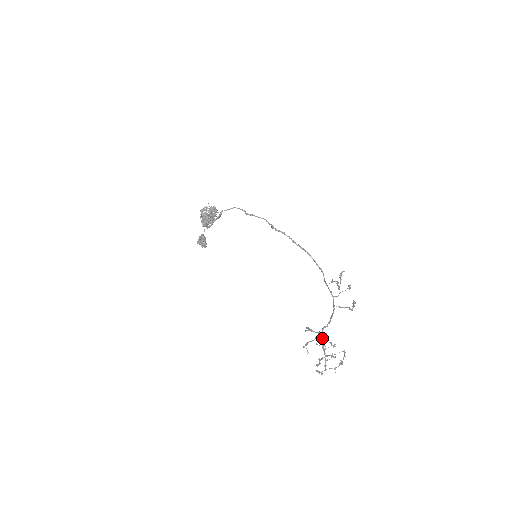
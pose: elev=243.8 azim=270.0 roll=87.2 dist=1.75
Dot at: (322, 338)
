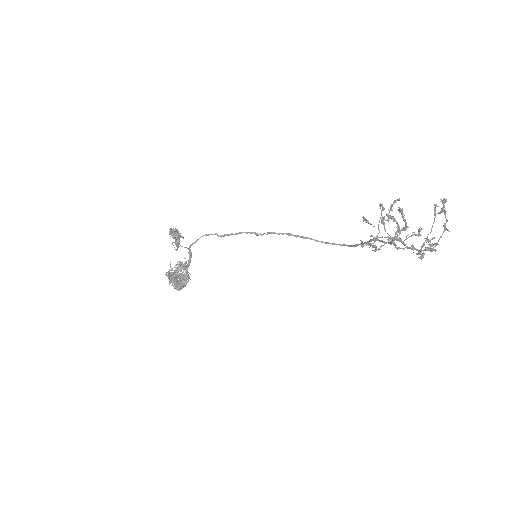
Dot at: (398, 238)
